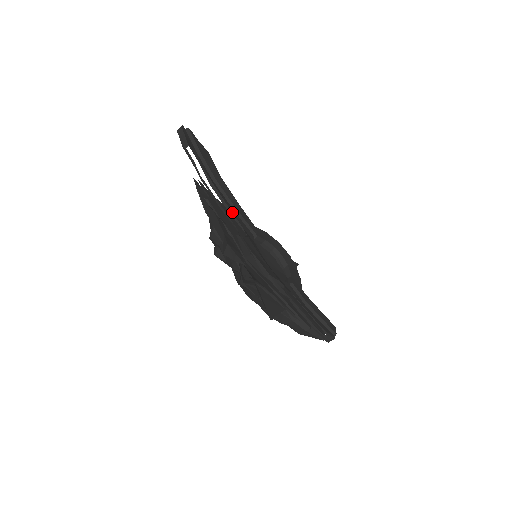
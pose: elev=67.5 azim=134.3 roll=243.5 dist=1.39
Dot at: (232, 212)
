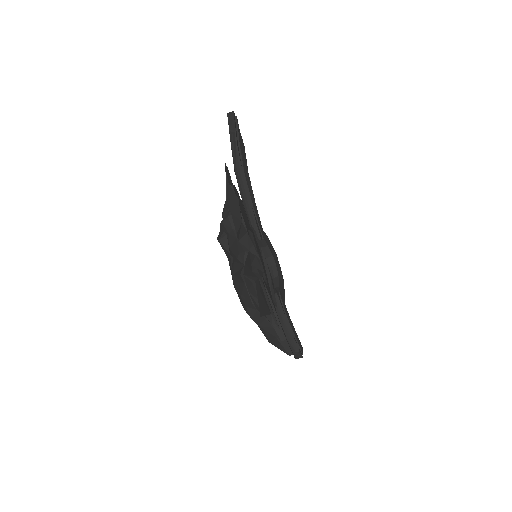
Dot at: occluded
